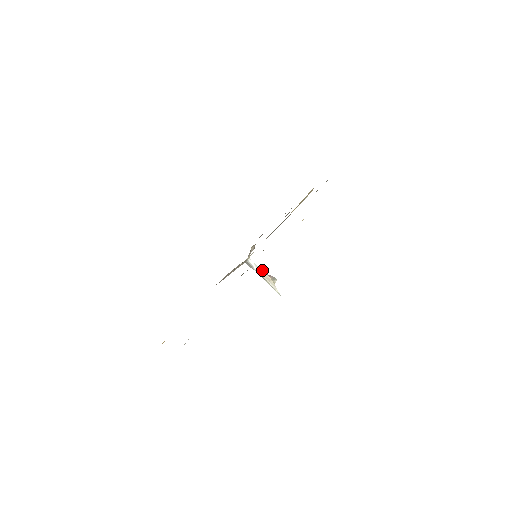
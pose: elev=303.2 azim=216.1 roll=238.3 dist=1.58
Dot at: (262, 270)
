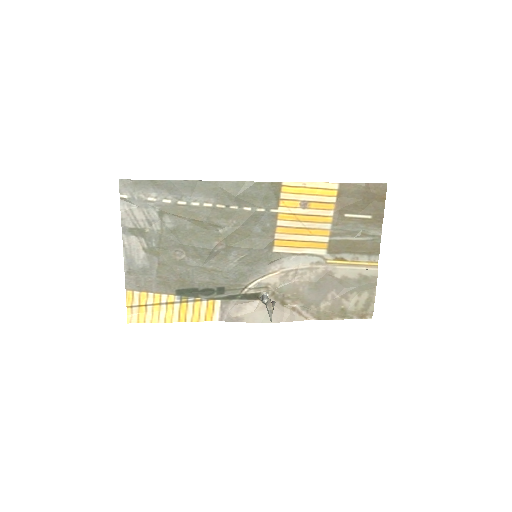
Dot at: (270, 300)
